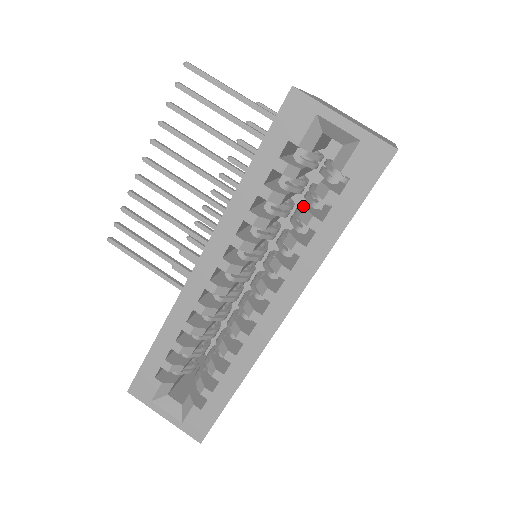
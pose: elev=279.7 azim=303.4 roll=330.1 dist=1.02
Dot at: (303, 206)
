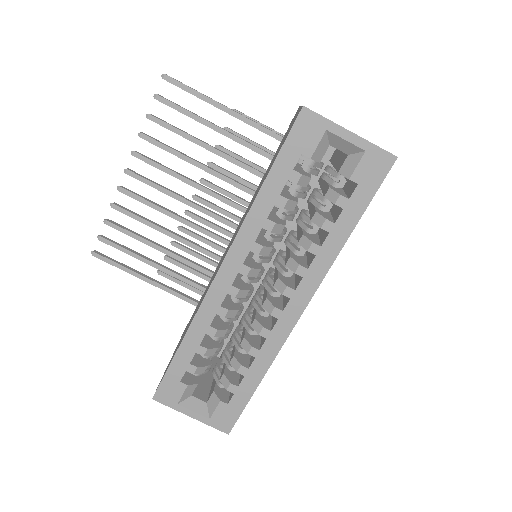
Dot at: occluded
